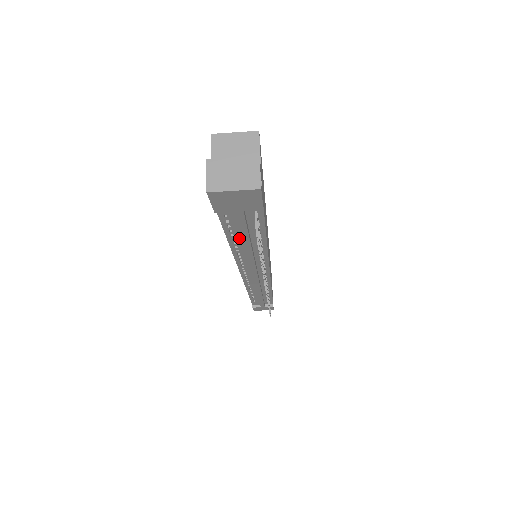
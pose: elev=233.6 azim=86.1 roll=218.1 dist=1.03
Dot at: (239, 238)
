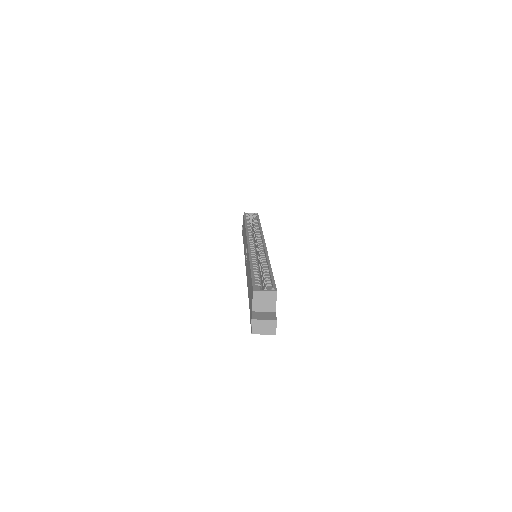
Dot at: occluded
